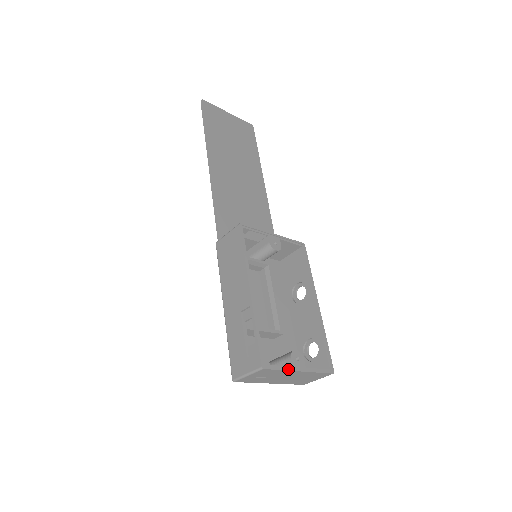
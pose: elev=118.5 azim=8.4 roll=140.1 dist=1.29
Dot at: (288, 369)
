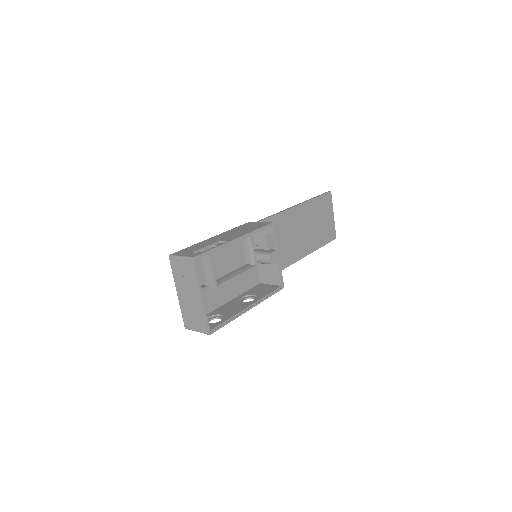
Dot at: (199, 284)
